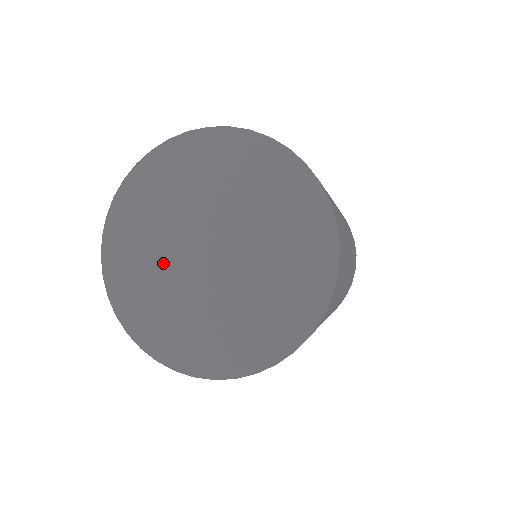
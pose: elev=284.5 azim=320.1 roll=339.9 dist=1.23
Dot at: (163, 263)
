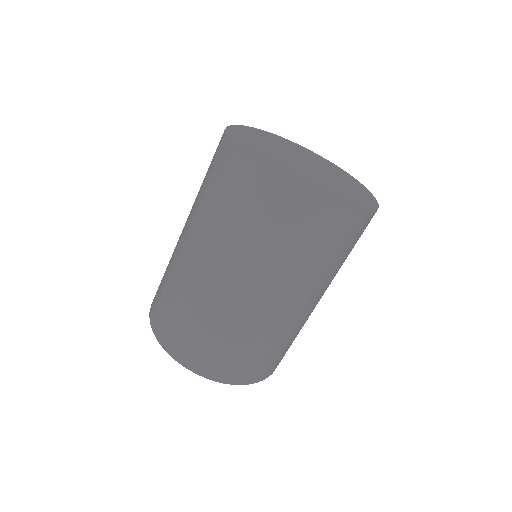
Dot at: (271, 150)
